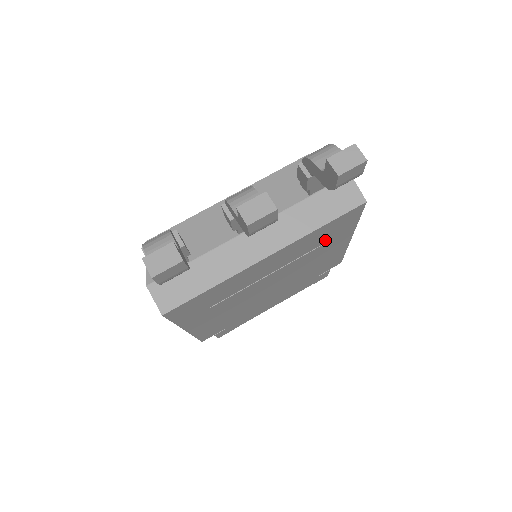
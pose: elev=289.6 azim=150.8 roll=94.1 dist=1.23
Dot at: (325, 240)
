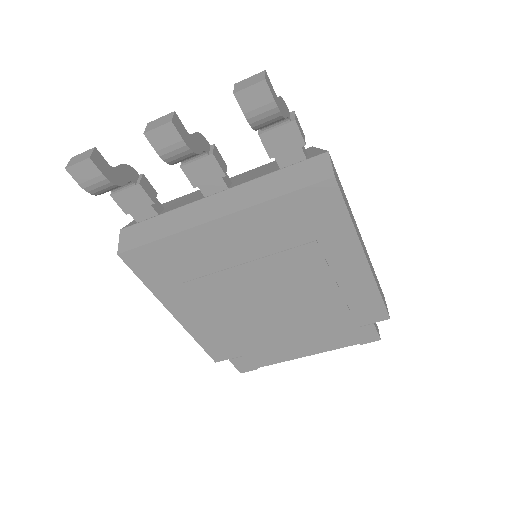
Dot at: (309, 235)
